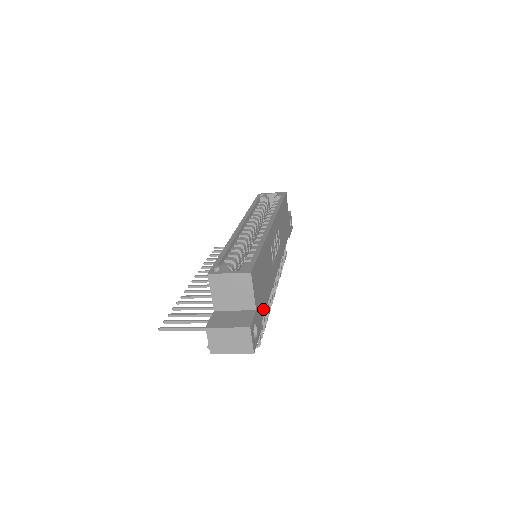
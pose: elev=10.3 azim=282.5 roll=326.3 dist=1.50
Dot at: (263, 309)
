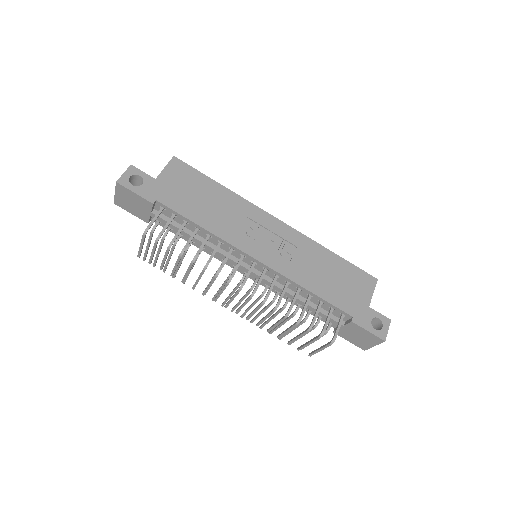
Dot at: (173, 204)
